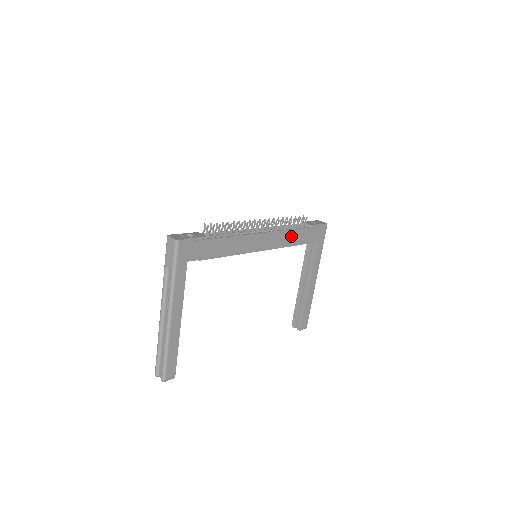
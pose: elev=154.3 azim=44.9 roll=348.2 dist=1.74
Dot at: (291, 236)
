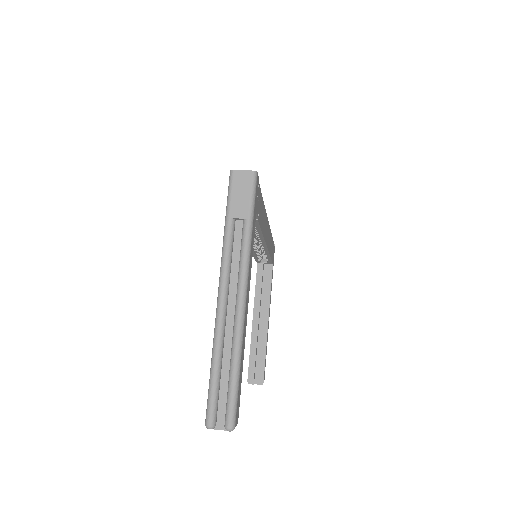
Dot at: occluded
